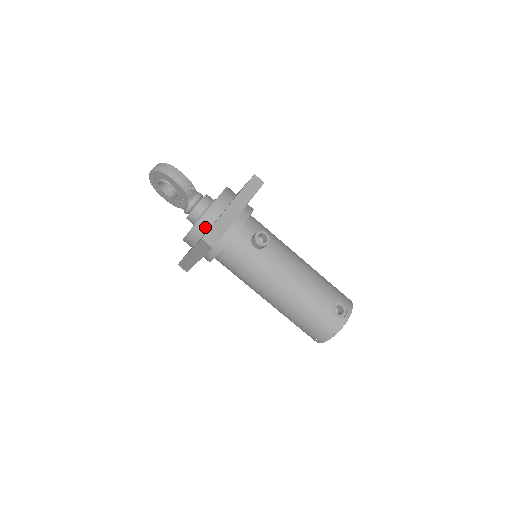
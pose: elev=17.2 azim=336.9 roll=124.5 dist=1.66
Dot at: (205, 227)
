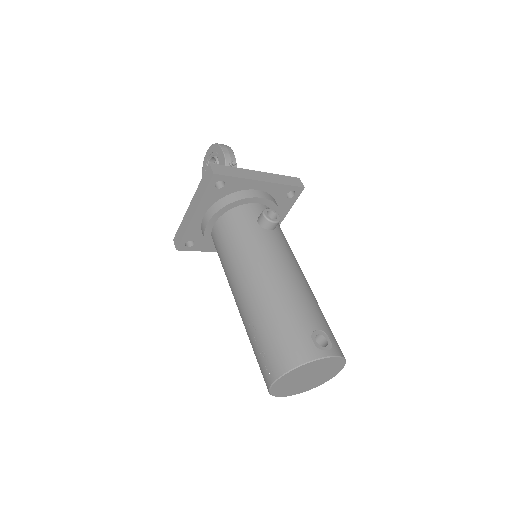
Dot at: occluded
